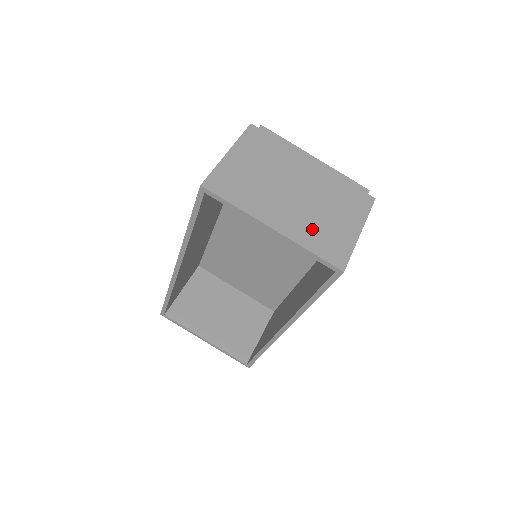
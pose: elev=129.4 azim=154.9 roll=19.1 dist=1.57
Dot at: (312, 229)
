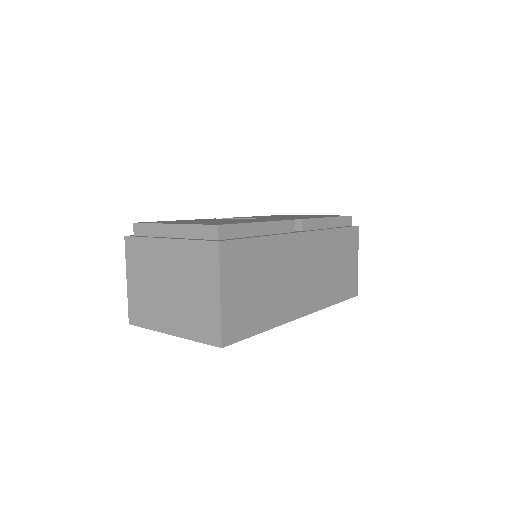
Dot at: (190, 318)
